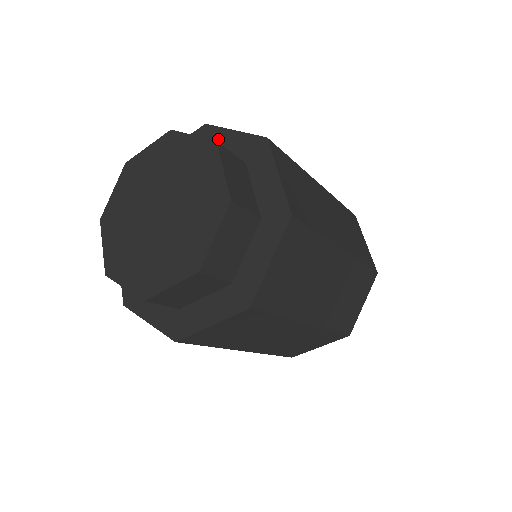
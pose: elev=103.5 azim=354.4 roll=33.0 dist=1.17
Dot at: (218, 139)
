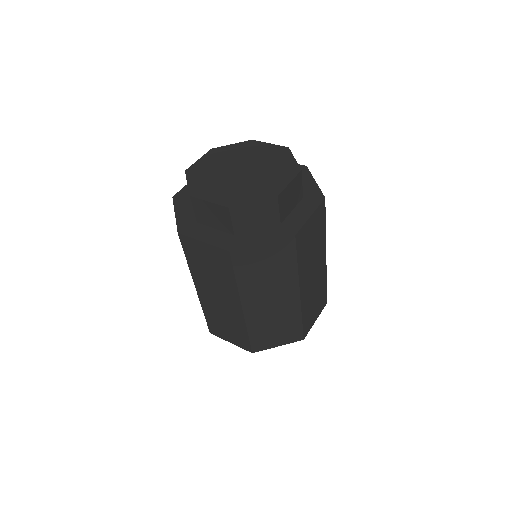
Dot at: (304, 177)
